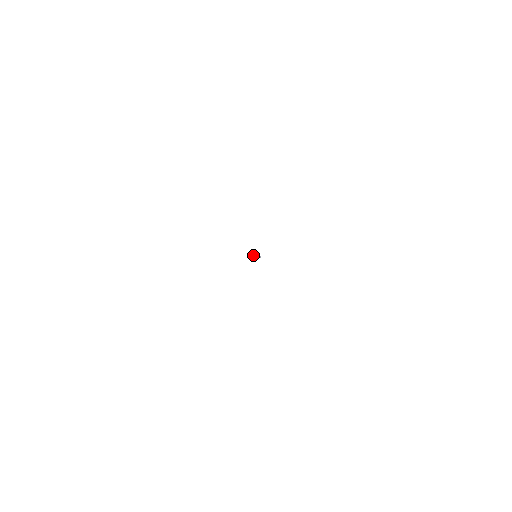
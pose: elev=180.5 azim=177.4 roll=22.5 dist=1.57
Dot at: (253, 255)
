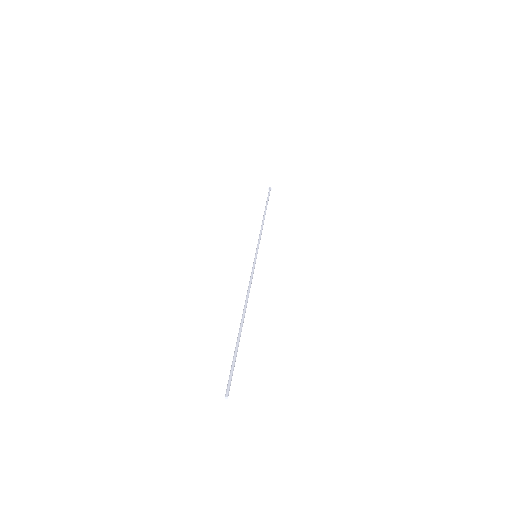
Dot at: (246, 307)
